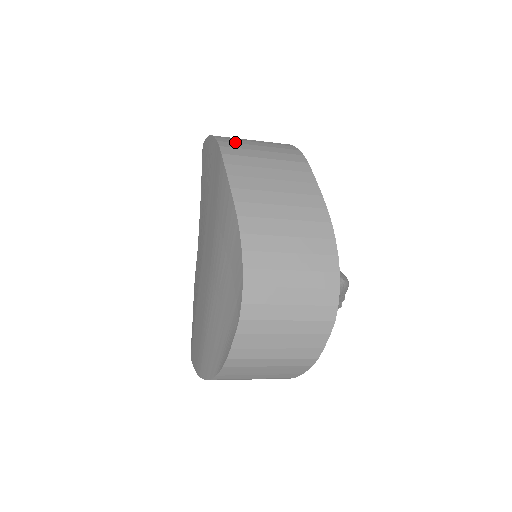
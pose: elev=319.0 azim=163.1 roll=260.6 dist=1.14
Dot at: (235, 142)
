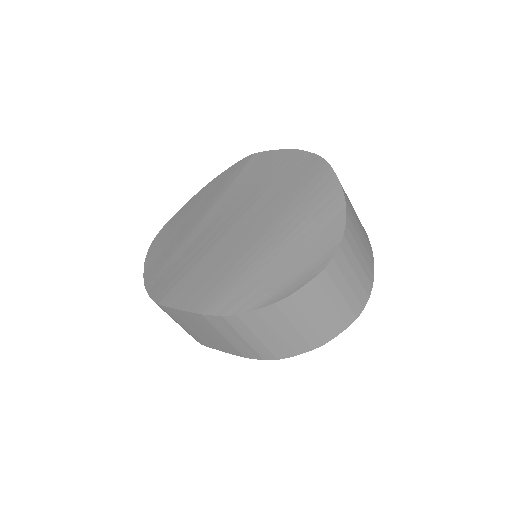
Dot at: occluded
